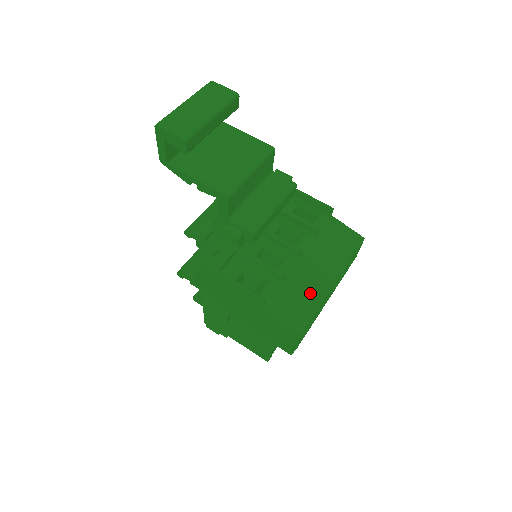
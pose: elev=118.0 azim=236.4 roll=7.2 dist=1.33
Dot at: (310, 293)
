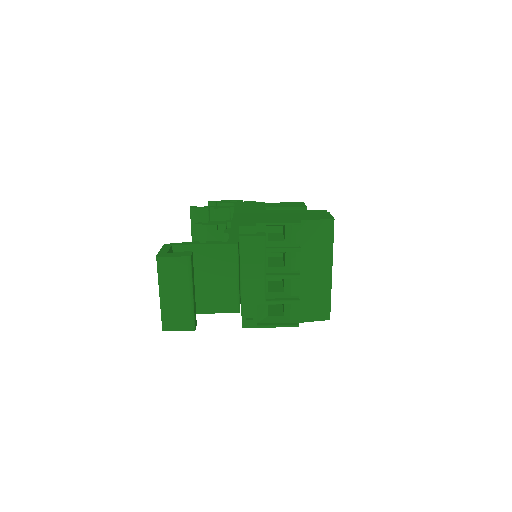
Dot at: (320, 292)
